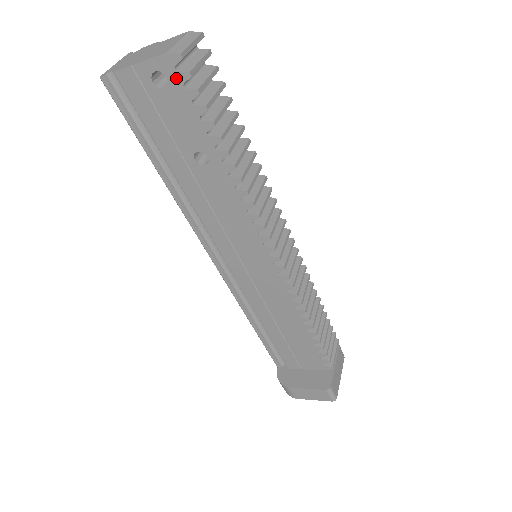
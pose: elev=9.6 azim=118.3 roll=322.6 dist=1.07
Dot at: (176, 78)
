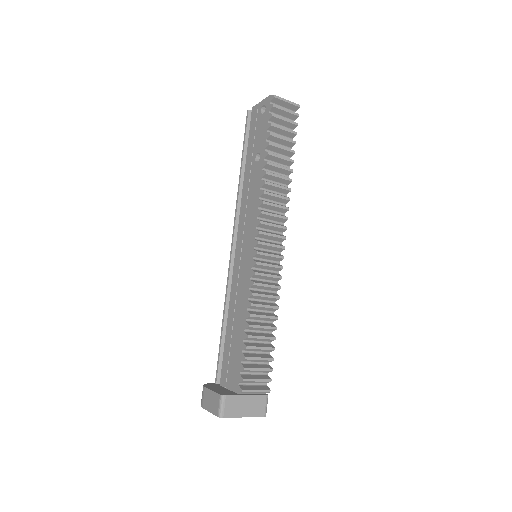
Dot at: (268, 108)
